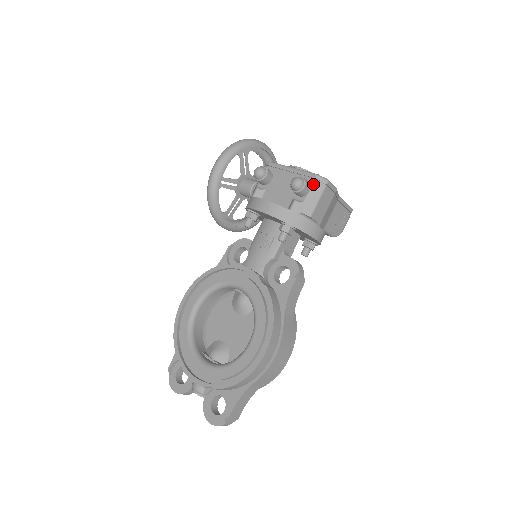
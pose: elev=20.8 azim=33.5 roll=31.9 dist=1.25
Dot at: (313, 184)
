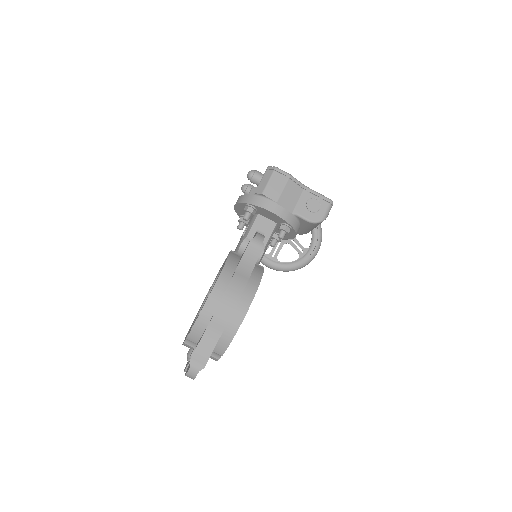
Dot at: (265, 173)
